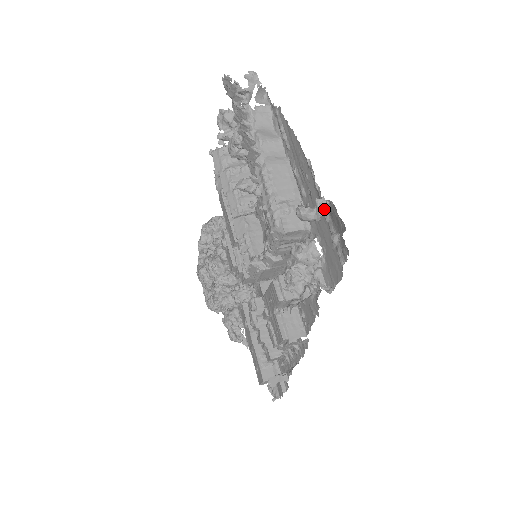
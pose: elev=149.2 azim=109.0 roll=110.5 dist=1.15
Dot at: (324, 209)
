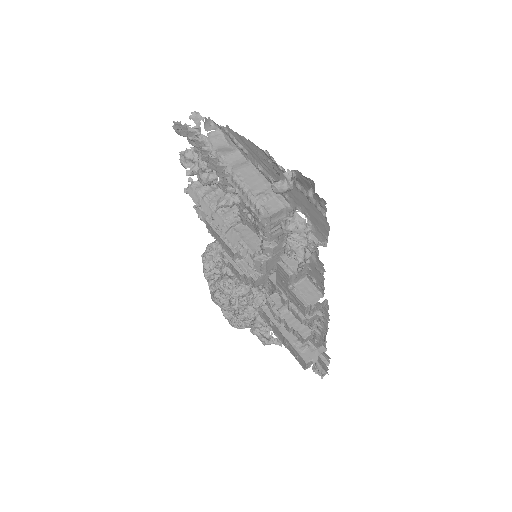
Dot at: (293, 181)
